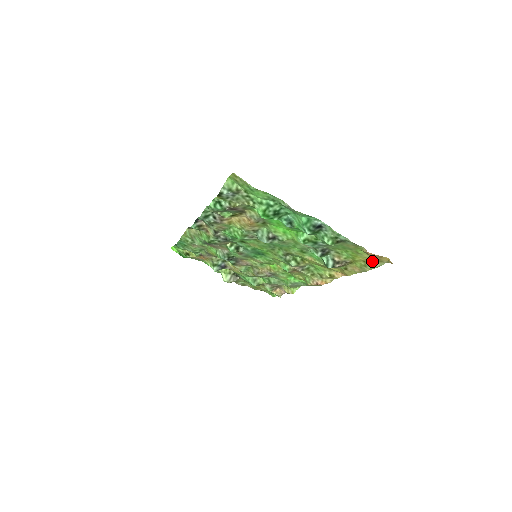
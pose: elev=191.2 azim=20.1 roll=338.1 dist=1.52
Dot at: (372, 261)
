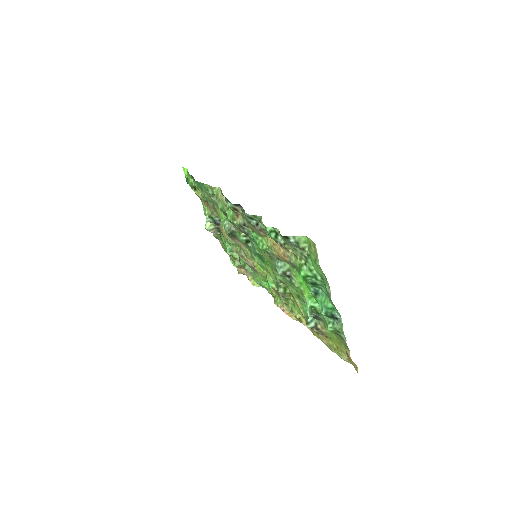
Dot at: (344, 355)
